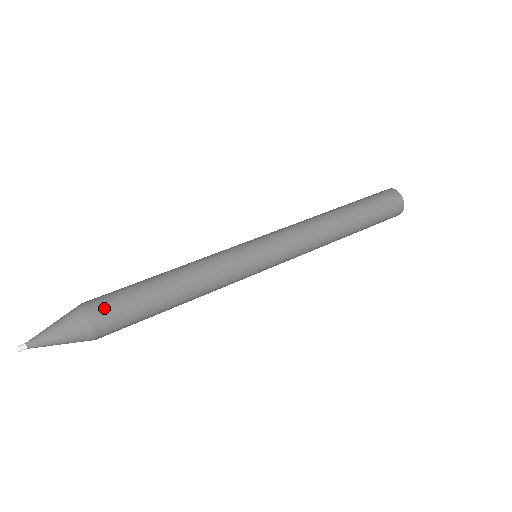
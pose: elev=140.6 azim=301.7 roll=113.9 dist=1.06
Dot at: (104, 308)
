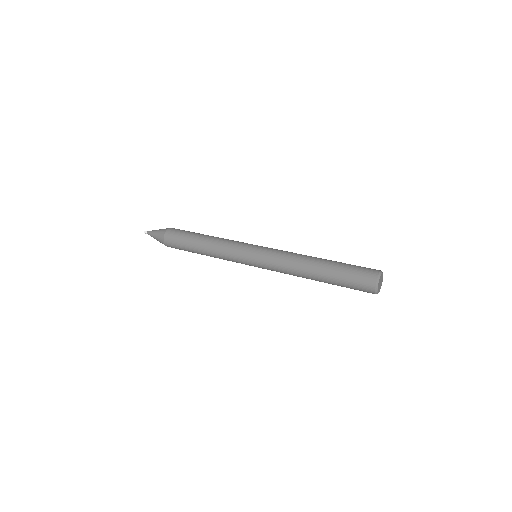
Dot at: (175, 230)
